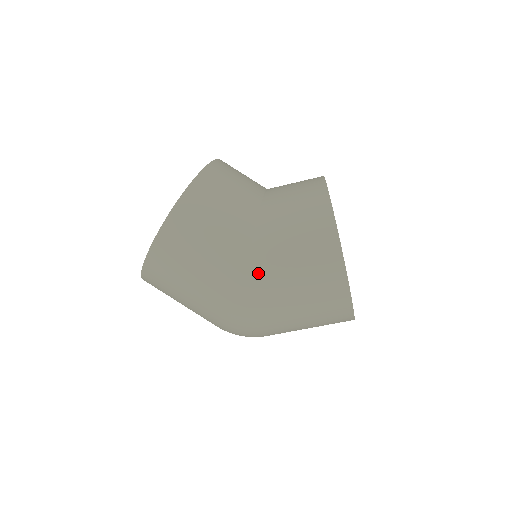
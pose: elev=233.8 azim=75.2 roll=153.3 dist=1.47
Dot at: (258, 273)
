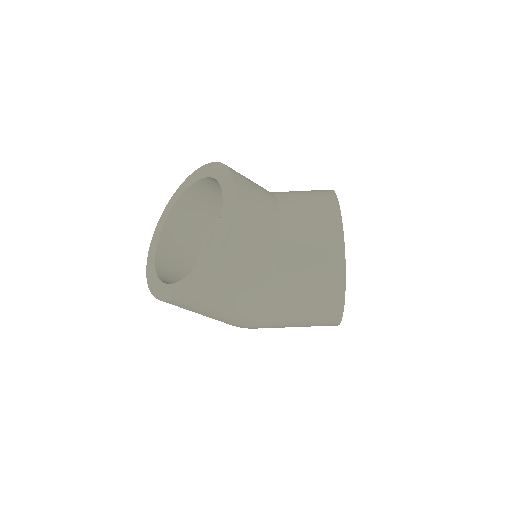
Dot at: (267, 319)
